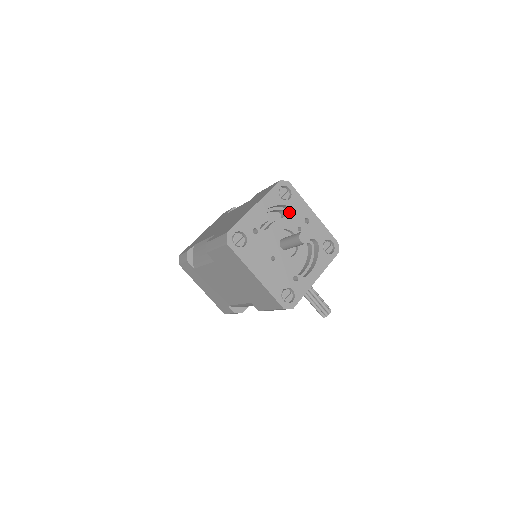
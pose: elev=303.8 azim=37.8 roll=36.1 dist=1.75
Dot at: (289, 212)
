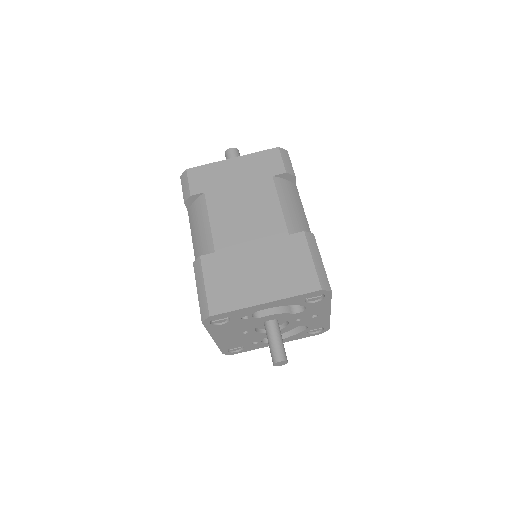
Dot at: occluded
